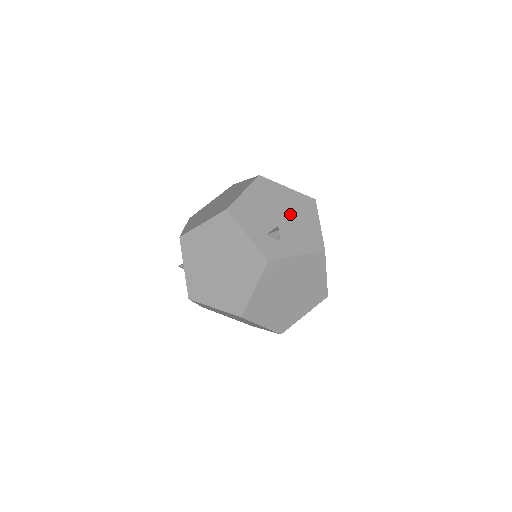
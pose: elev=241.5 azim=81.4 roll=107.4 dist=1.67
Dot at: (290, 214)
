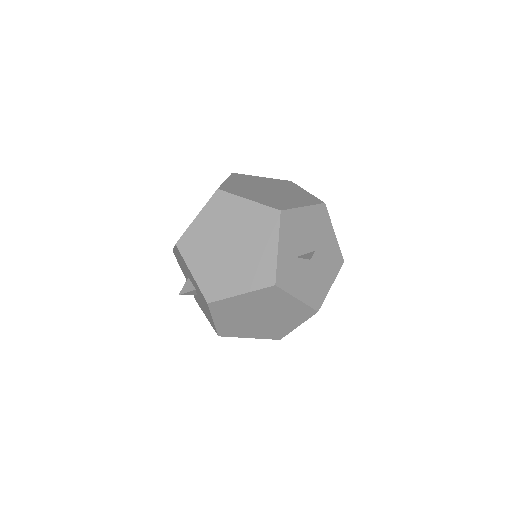
Dot at: occluded
